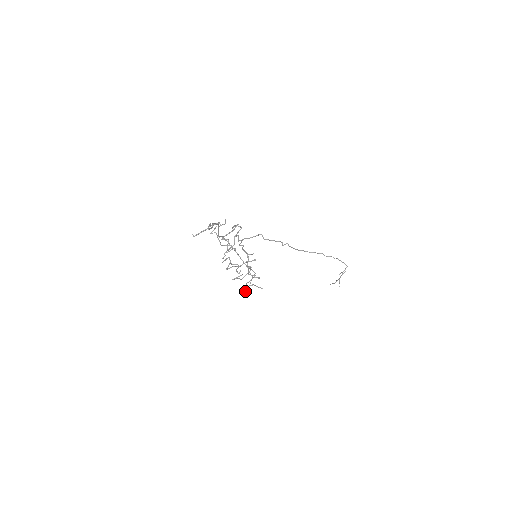
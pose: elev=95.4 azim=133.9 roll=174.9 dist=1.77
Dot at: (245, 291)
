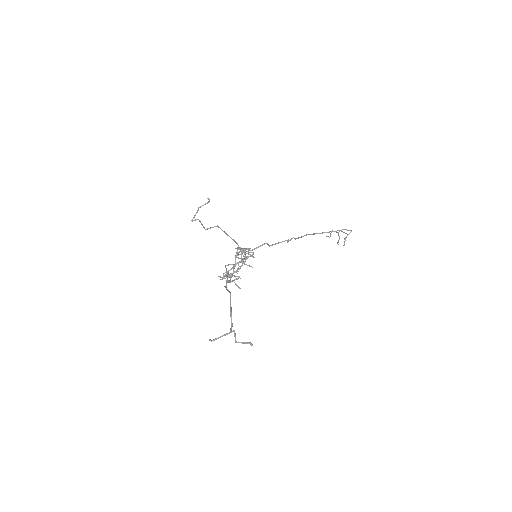
Dot at: (237, 273)
